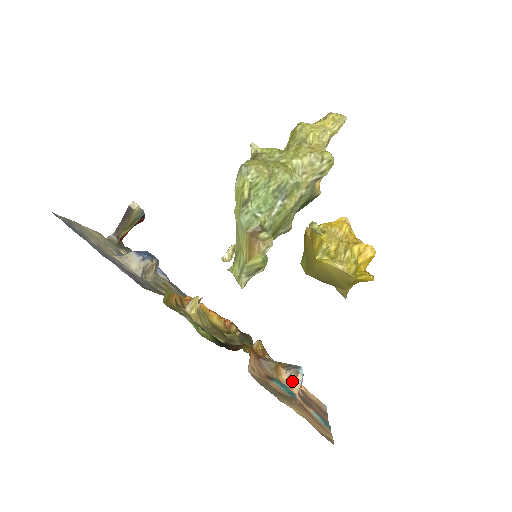
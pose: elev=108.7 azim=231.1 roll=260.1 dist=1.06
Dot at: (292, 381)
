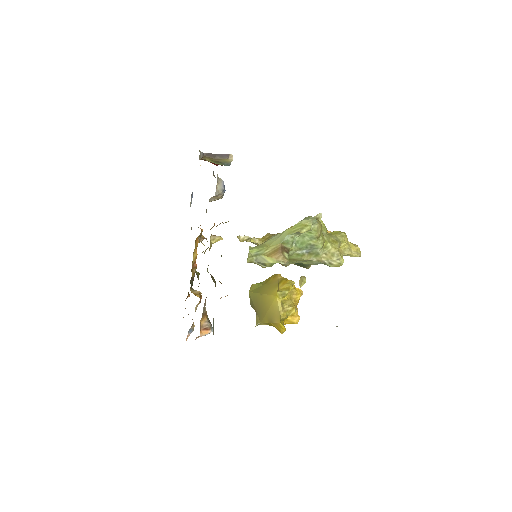
Dot at: (204, 329)
